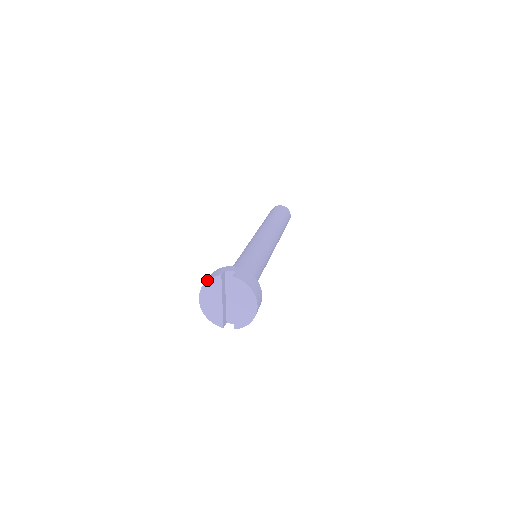
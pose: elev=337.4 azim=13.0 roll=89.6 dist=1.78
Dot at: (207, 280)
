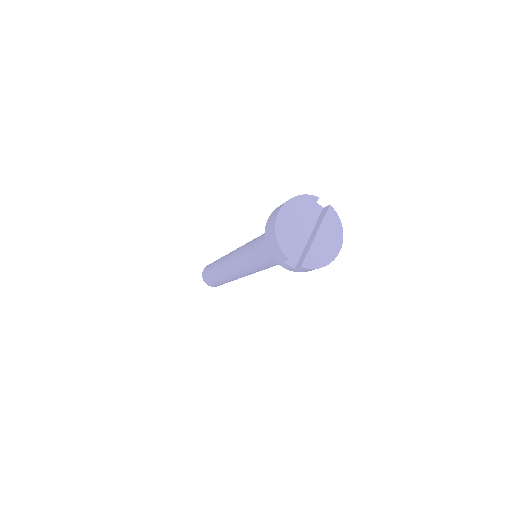
Dot at: occluded
